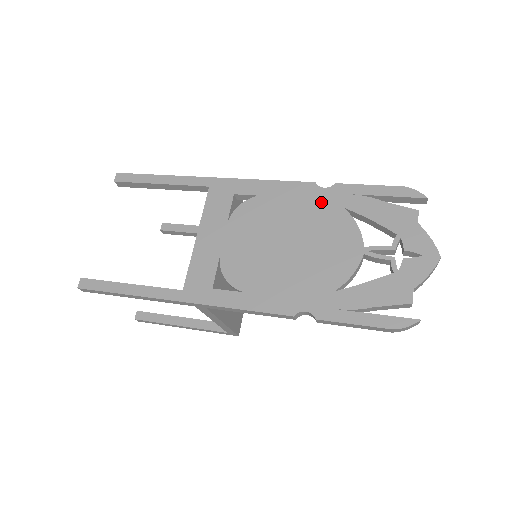
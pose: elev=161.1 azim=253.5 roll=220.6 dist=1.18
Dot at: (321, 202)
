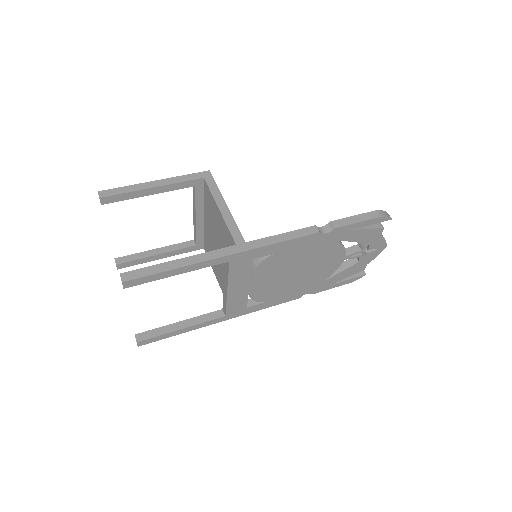
Dot at: (323, 243)
